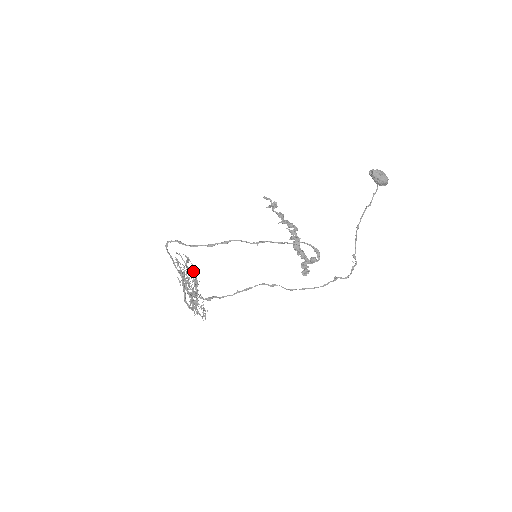
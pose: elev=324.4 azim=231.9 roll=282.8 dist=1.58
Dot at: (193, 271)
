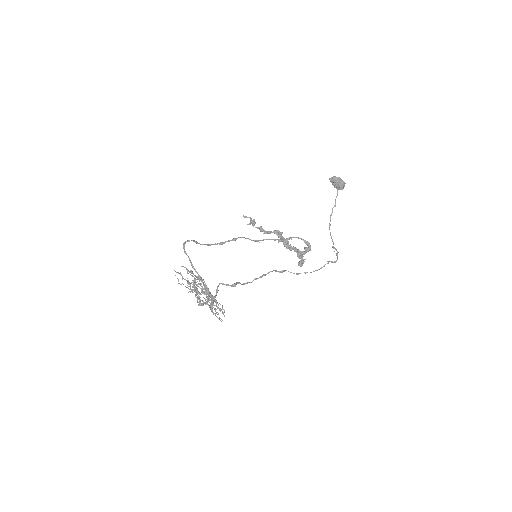
Dot at: occluded
